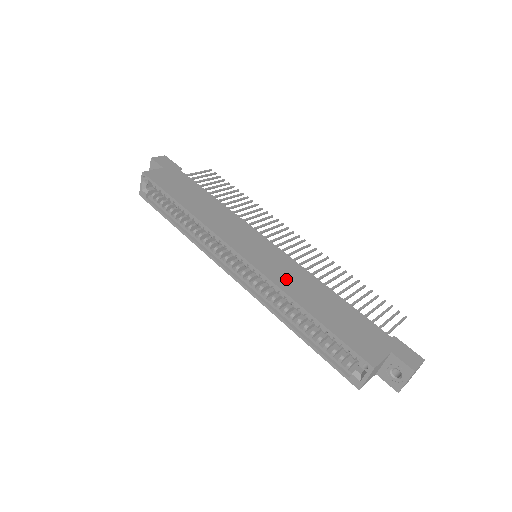
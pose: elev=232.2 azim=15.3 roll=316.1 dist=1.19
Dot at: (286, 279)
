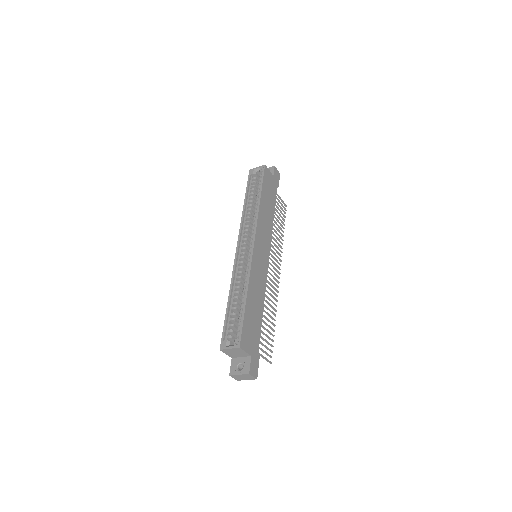
Dot at: (256, 277)
